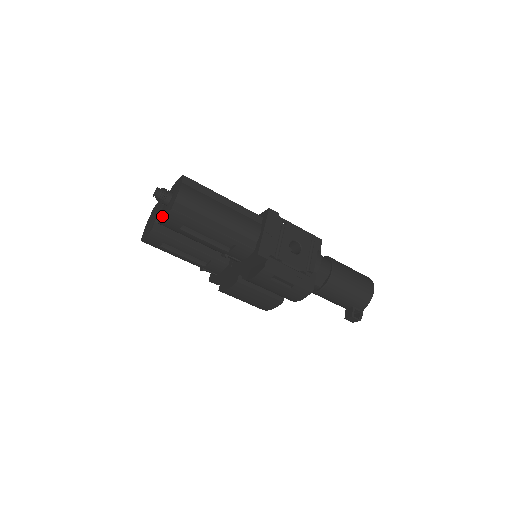
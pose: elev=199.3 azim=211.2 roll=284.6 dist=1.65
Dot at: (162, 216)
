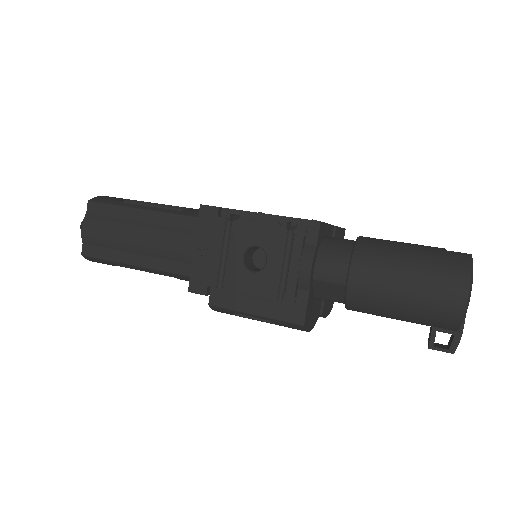
Dot at: occluded
